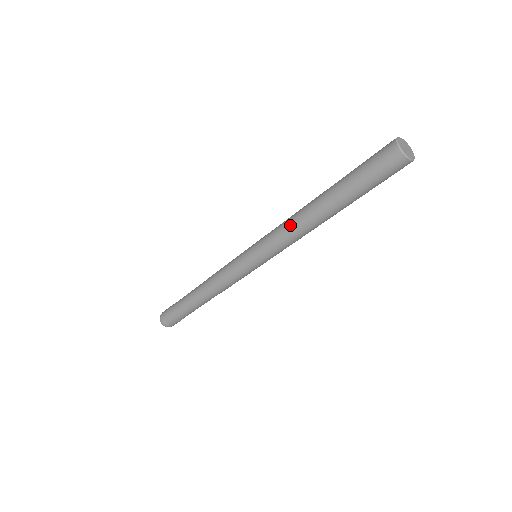
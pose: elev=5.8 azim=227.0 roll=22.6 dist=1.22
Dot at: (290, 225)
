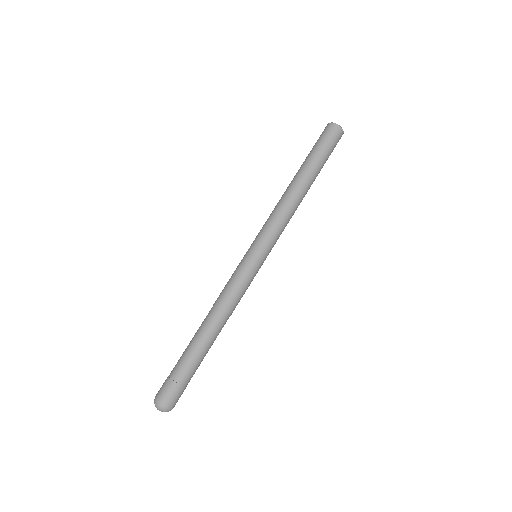
Dot at: (279, 204)
